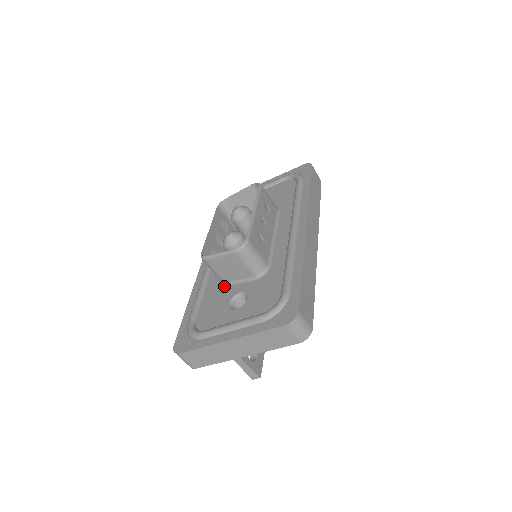
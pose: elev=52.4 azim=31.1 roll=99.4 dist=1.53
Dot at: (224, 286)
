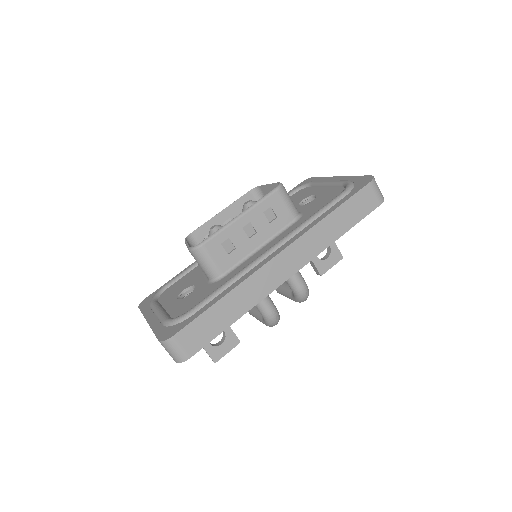
Dot at: (202, 271)
